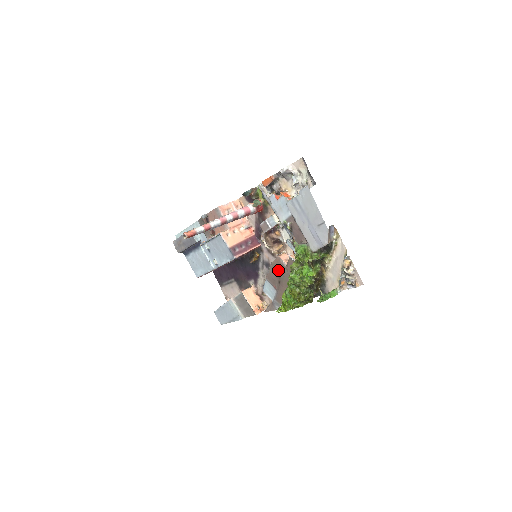
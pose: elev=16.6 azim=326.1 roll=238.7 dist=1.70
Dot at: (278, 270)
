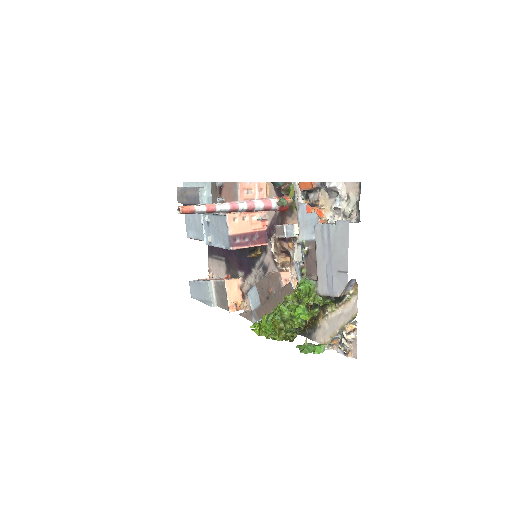
Dot at: (272, 285)
